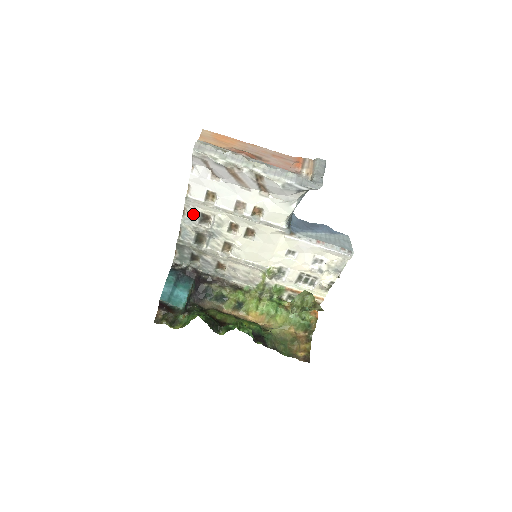
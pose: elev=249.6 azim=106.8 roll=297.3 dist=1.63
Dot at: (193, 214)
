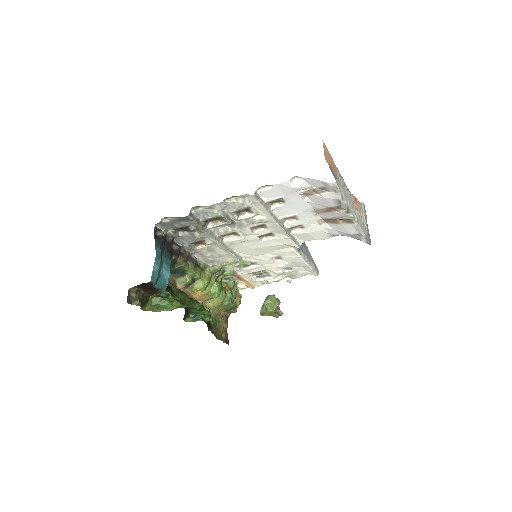
Dot at: (239, 205)
